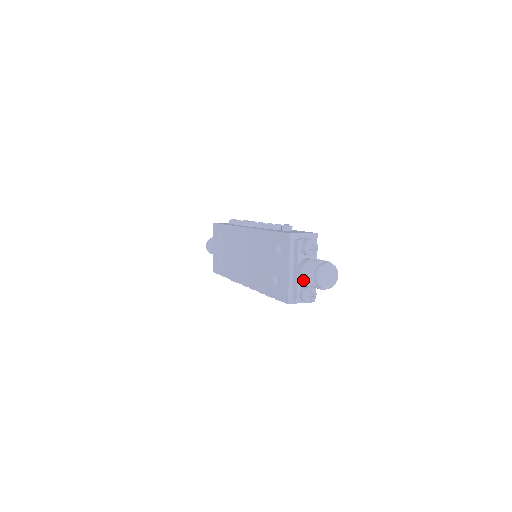
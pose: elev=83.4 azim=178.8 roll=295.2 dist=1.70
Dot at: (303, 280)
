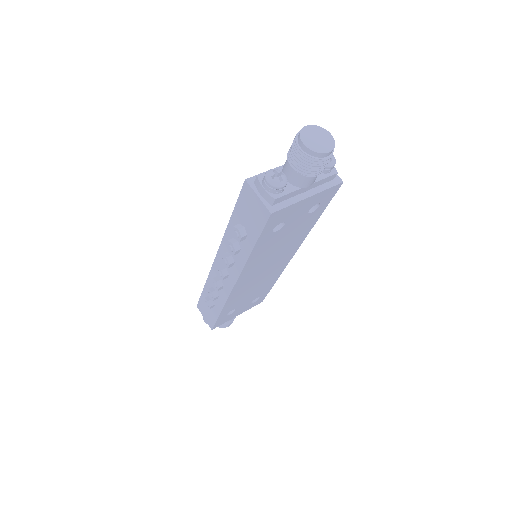
Dot at: occluded
